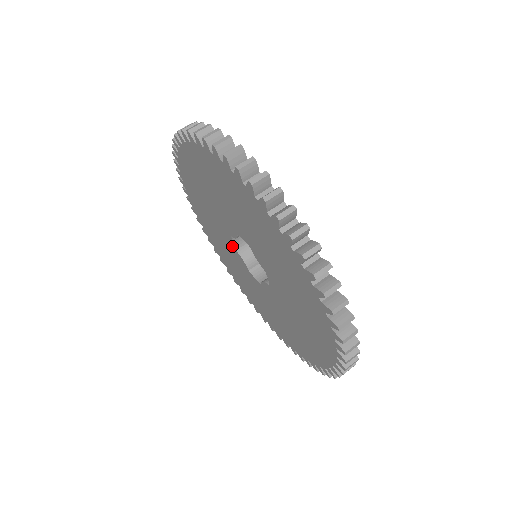
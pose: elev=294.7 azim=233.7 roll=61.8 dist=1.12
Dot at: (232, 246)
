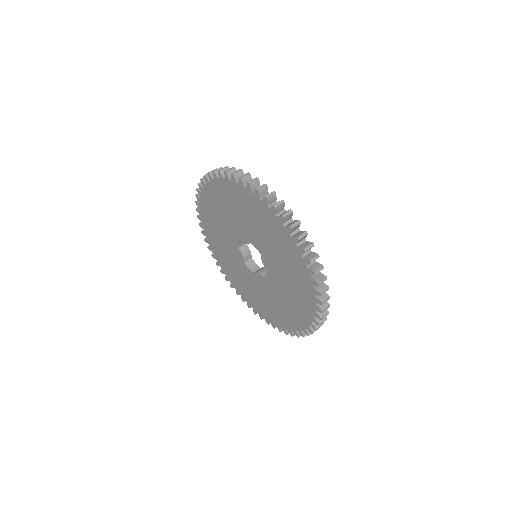
Dot at: (252, 275)
